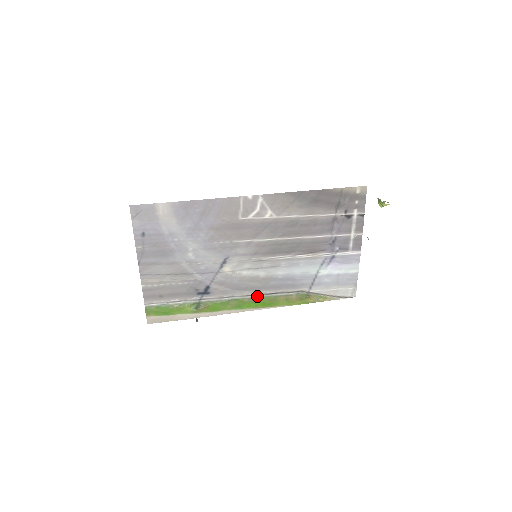
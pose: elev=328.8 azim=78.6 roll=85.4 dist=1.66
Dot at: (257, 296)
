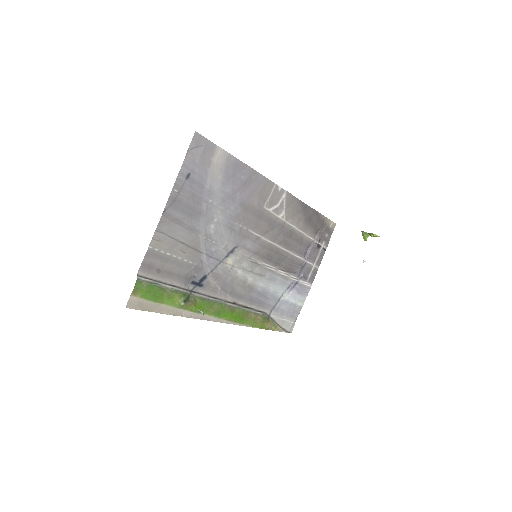
Dot at: (236, 306)
